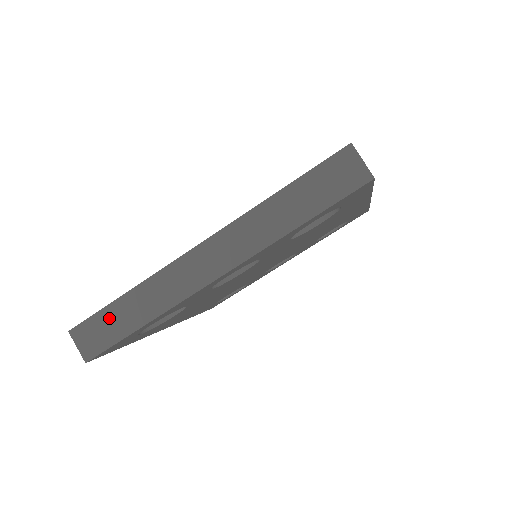
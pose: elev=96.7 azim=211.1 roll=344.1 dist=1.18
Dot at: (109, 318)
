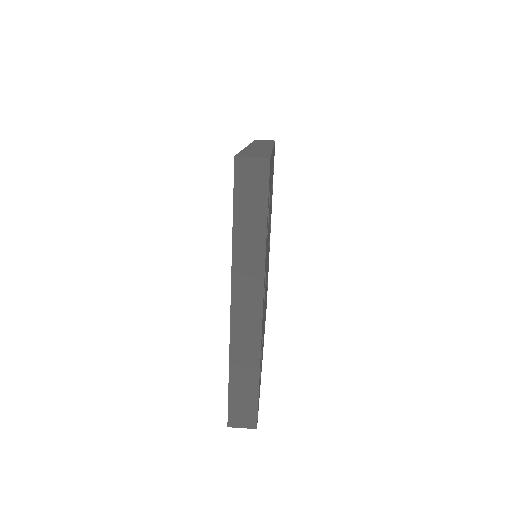
Dot at: (238, 395)
